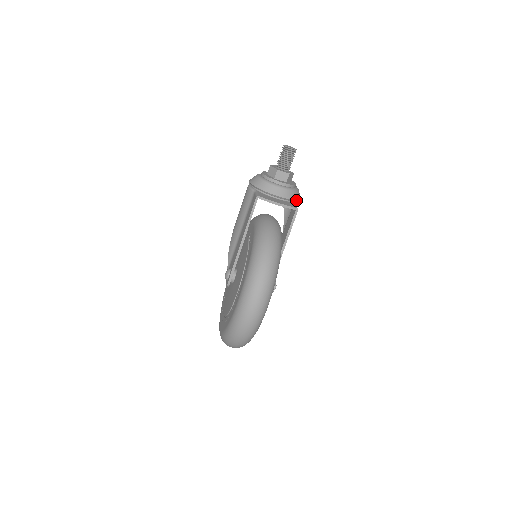
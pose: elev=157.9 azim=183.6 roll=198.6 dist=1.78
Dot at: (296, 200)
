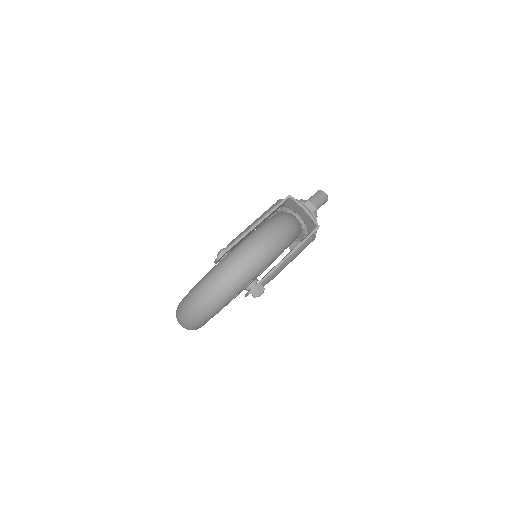
Dot at: occluded
